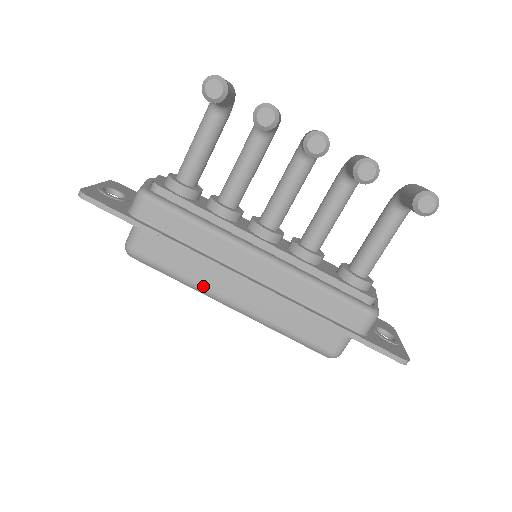
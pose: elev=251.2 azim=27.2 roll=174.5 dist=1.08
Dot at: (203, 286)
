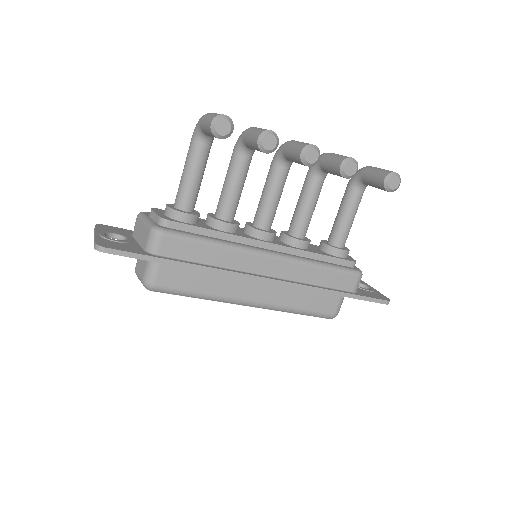
Dot at: (224, 296)
